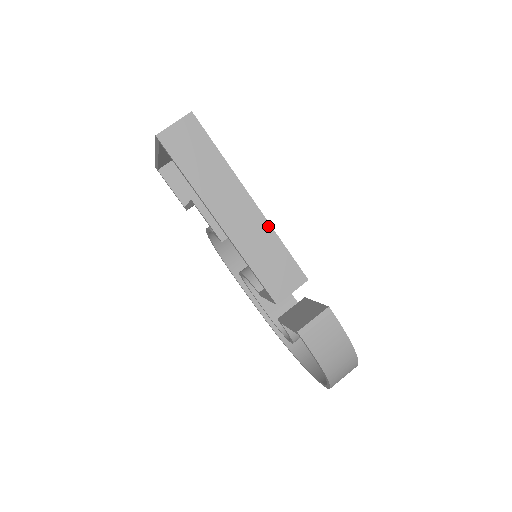
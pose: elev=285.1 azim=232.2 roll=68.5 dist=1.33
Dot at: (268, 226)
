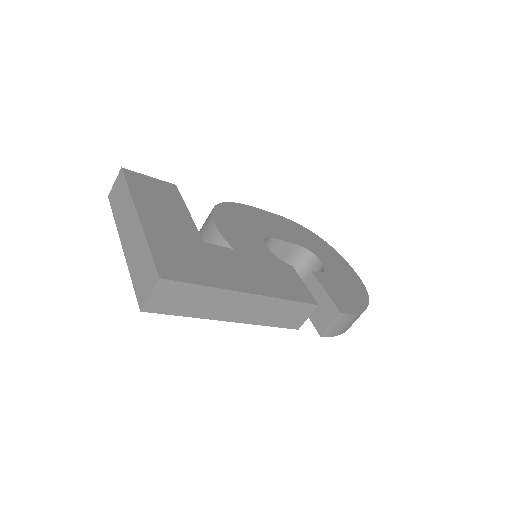
Dot at: (272, 299)
